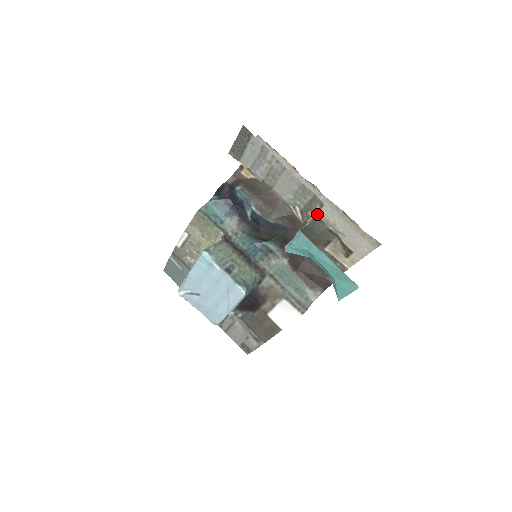
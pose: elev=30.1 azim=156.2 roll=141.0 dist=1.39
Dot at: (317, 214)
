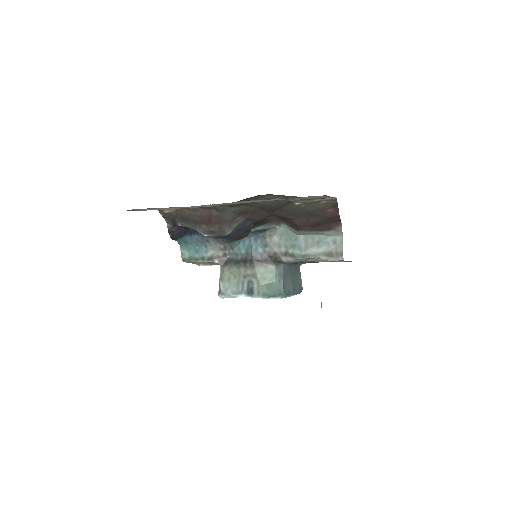
Dot at: occluded
